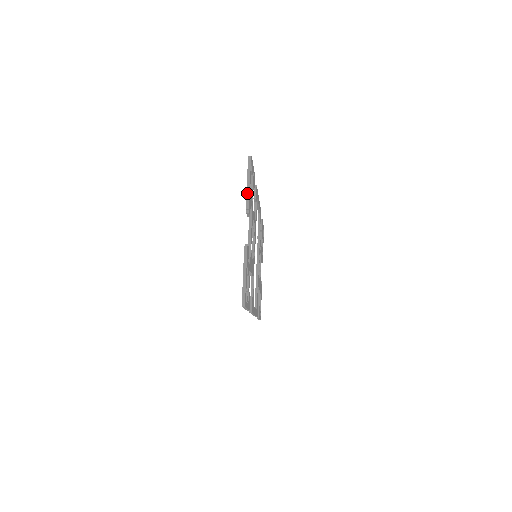
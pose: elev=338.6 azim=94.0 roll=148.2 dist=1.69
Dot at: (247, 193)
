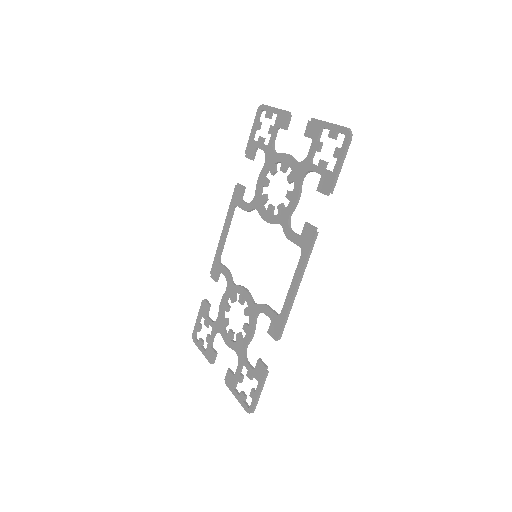
Dot at: (281, 109)
